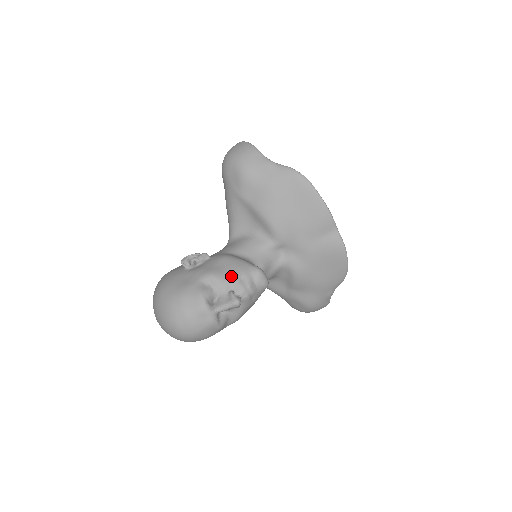
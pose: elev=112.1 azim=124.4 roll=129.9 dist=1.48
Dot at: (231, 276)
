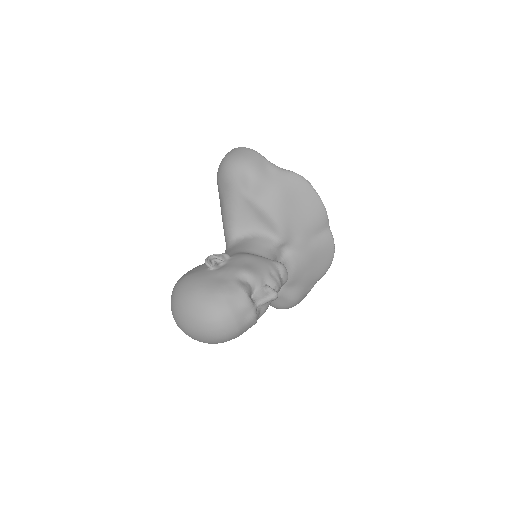
Dot at: (263, 271)
